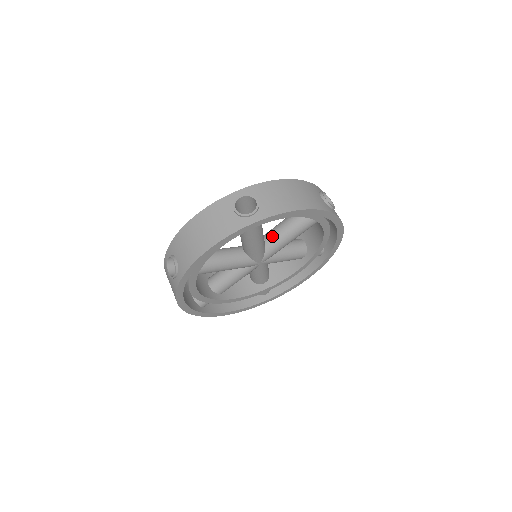
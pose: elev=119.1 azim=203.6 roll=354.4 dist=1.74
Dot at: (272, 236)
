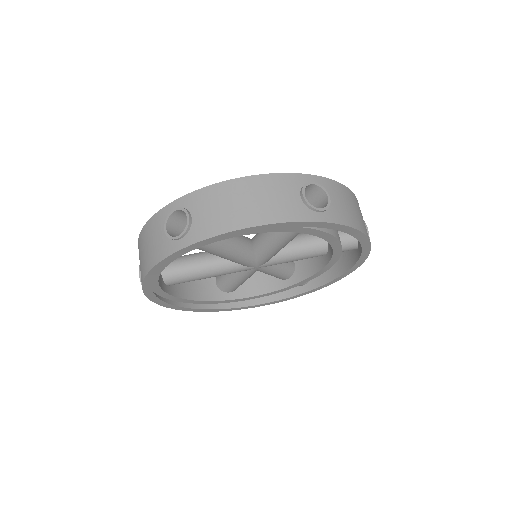
Dot at: (258, 239)
